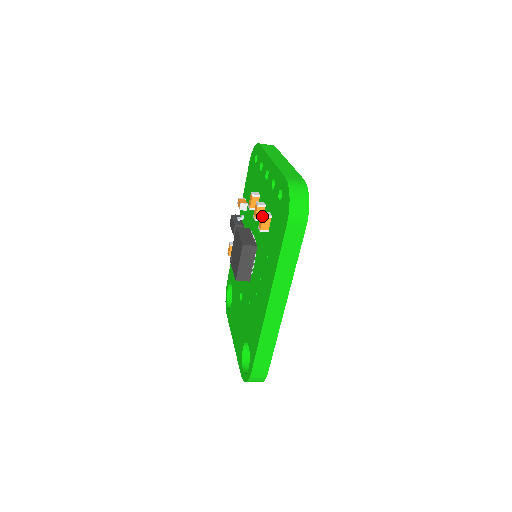
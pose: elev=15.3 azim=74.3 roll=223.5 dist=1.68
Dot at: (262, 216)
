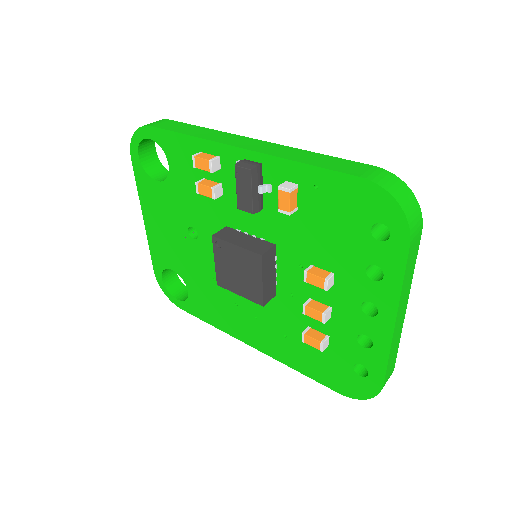
Dot at: (320, 349)
